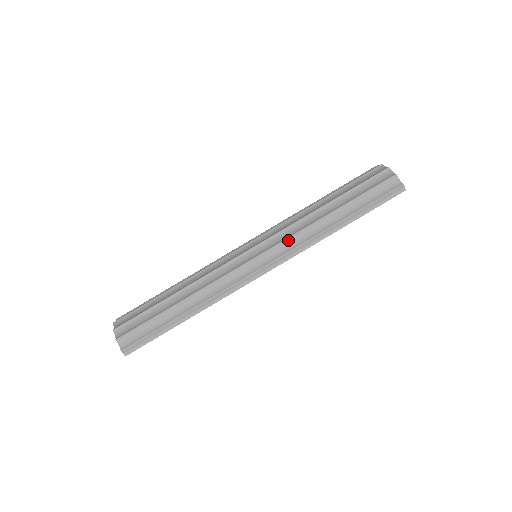
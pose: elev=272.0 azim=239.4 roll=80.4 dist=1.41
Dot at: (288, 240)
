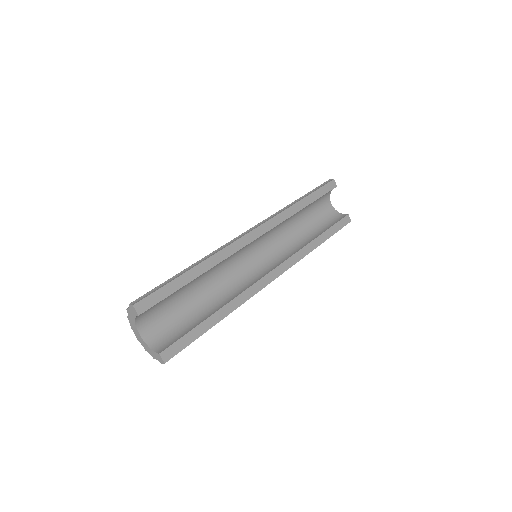
Dot at: occluded
